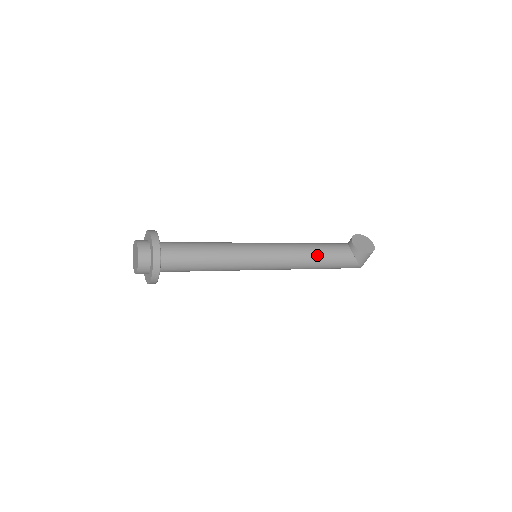
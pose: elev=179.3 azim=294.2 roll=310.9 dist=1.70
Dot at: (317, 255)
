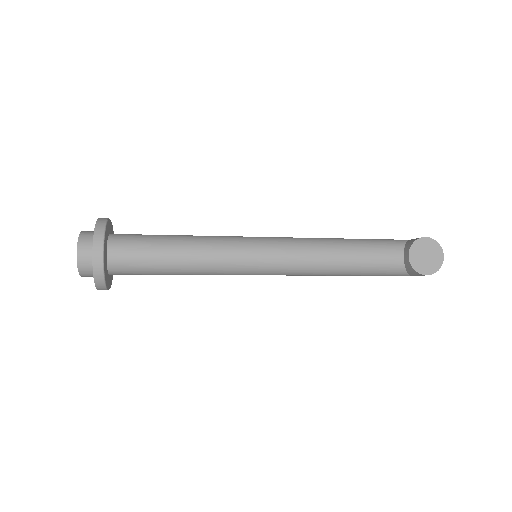
Dot at: (346, 267)
